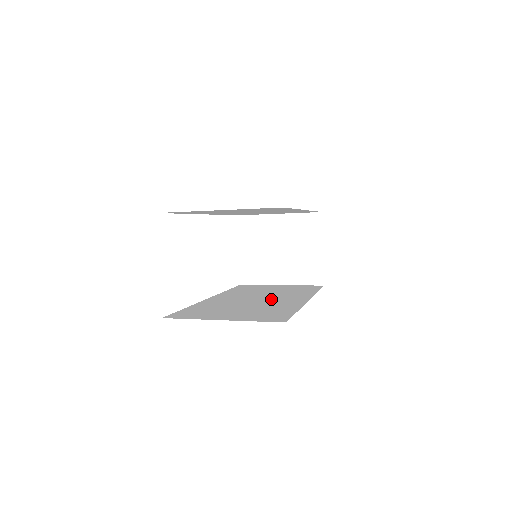
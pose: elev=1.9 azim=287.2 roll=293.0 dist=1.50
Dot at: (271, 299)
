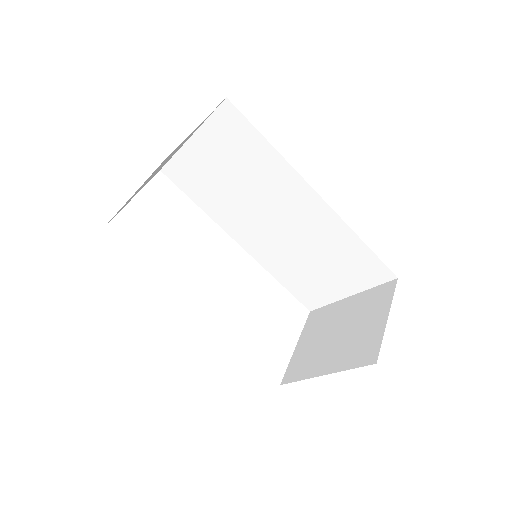
Dot at: occluded
